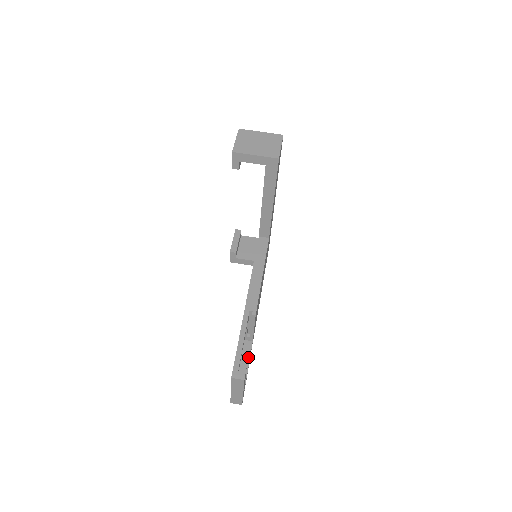
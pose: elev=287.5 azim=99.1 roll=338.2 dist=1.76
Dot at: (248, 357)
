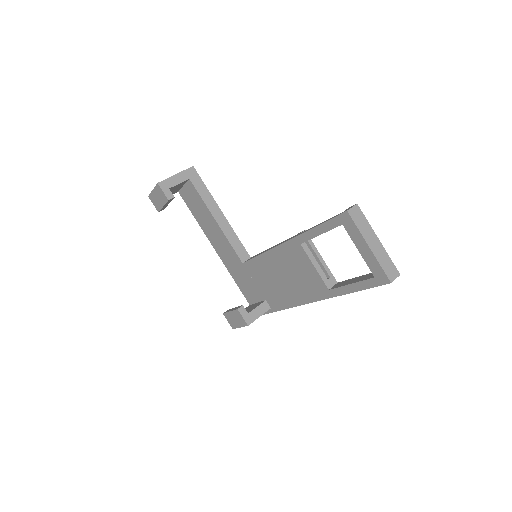
Dot at: (350, 280)
